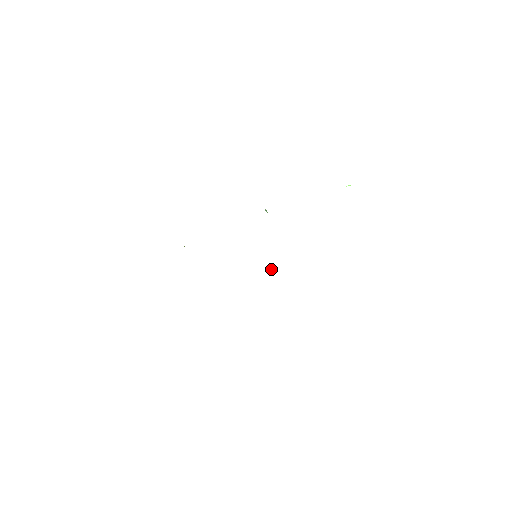
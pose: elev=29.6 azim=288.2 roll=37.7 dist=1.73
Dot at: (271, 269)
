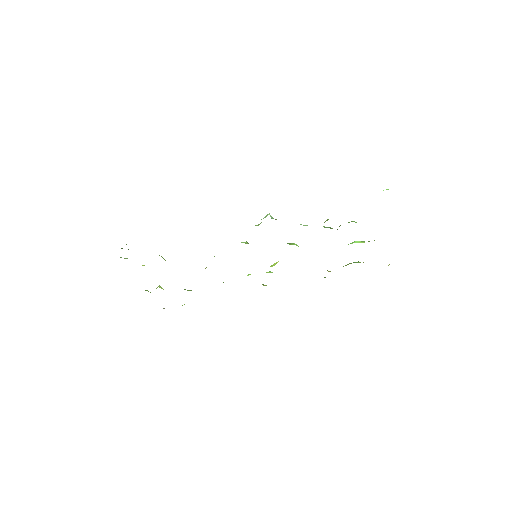
Dot at: (274, 265)
